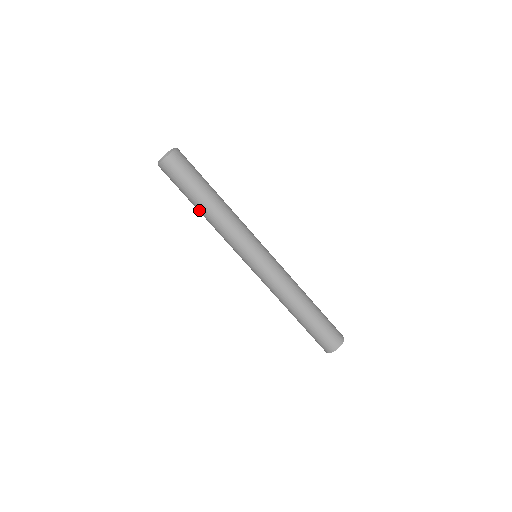
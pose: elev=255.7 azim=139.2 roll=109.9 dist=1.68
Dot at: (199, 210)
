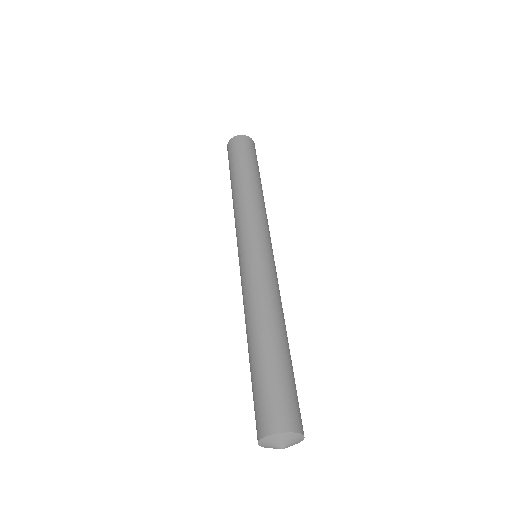
Dot at: (235, 182)
